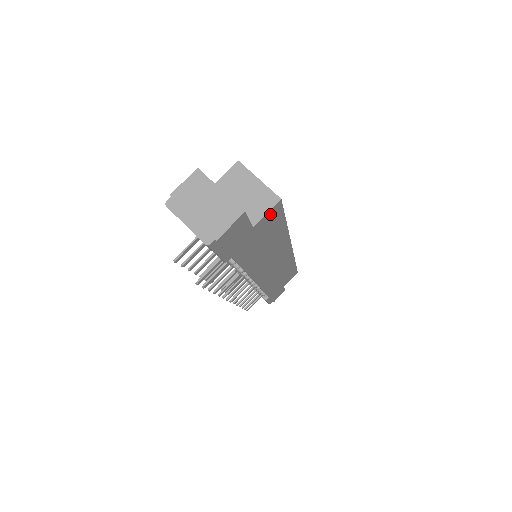
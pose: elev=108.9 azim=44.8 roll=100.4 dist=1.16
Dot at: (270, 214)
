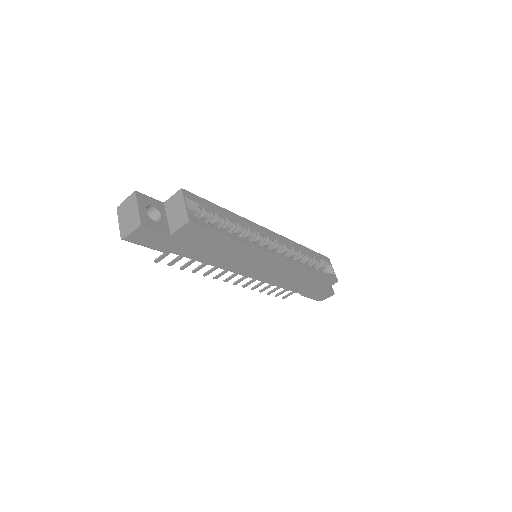
Dot at: (187, 229)
